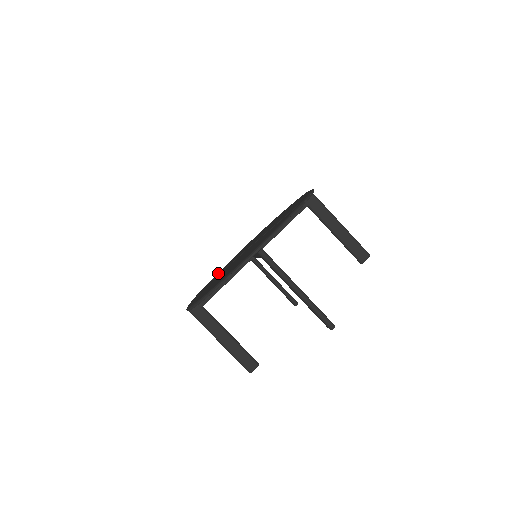
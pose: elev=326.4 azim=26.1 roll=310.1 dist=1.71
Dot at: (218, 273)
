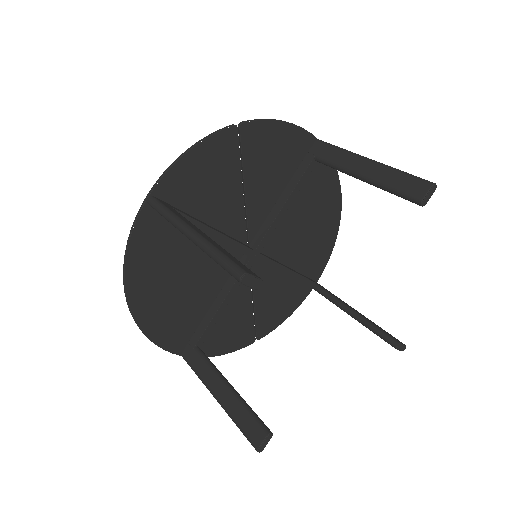
Dot at: (263, 316)
